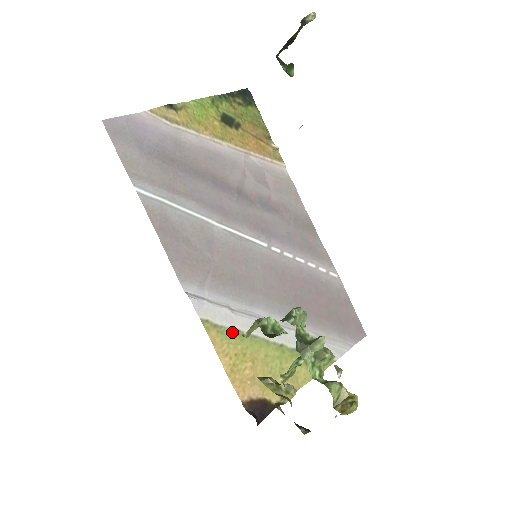
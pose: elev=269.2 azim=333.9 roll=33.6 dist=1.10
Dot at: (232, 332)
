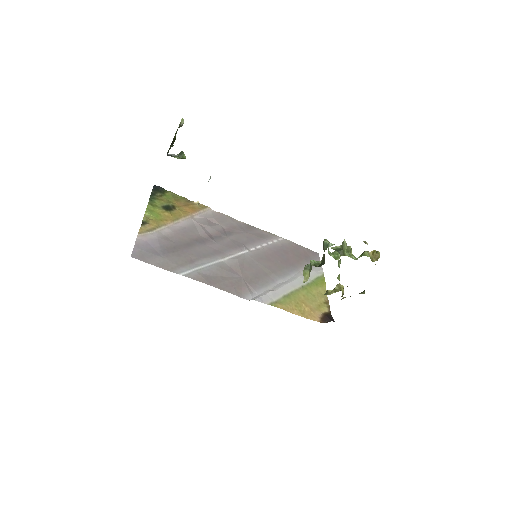
Dot at: (283, 299)
